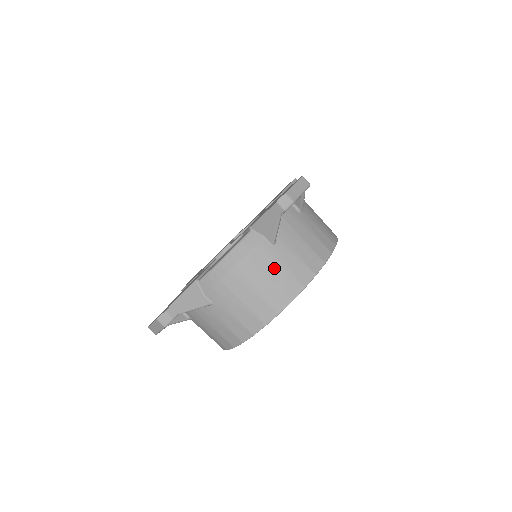
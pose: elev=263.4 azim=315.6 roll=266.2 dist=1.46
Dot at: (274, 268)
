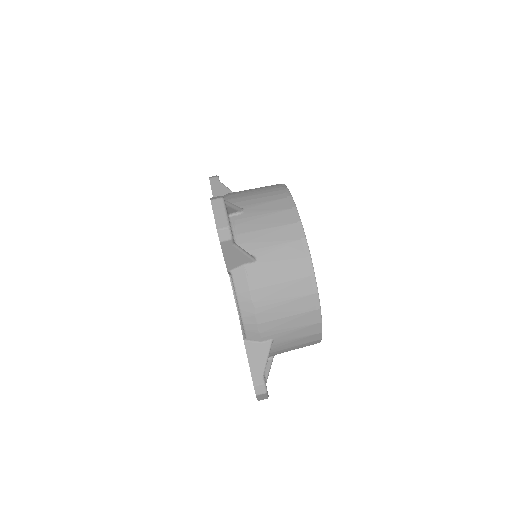
Dot at: (276, 273)
